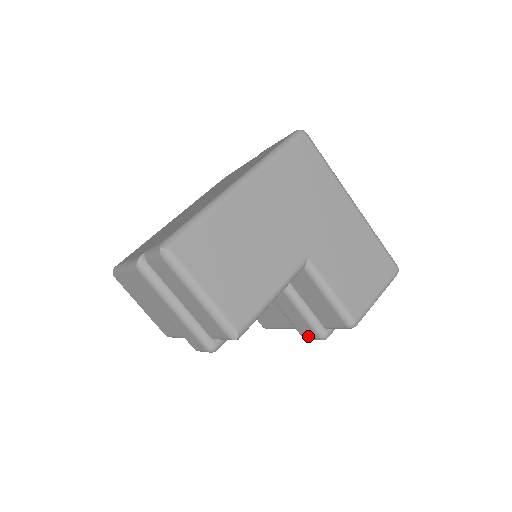
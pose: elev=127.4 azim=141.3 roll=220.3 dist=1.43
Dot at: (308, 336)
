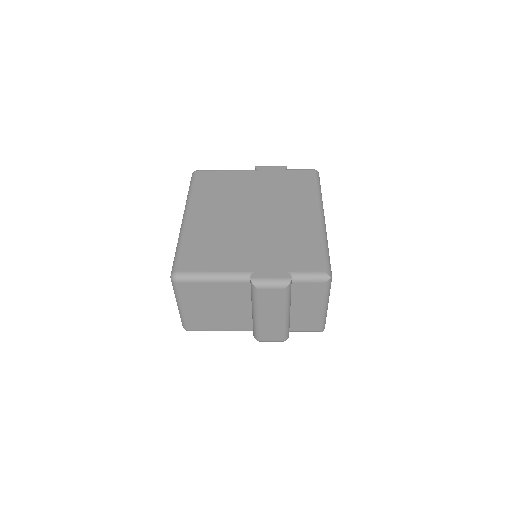
Dot at: occluded
